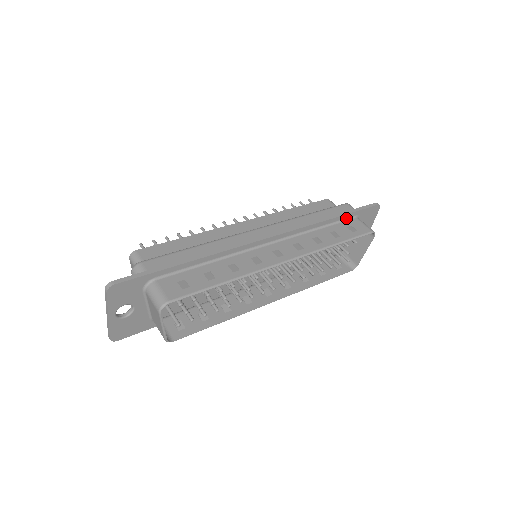
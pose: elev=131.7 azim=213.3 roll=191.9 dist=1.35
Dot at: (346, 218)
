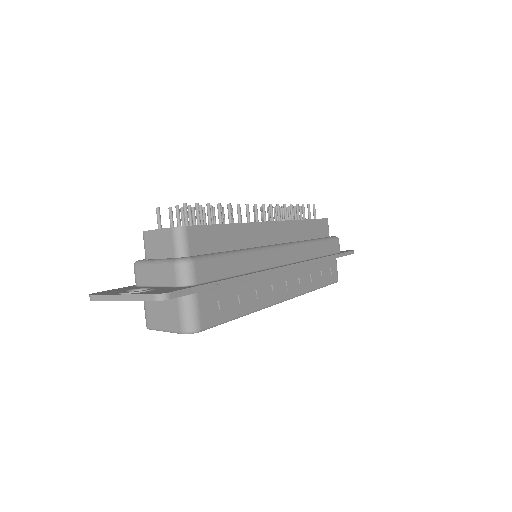
Dot at: occluded
